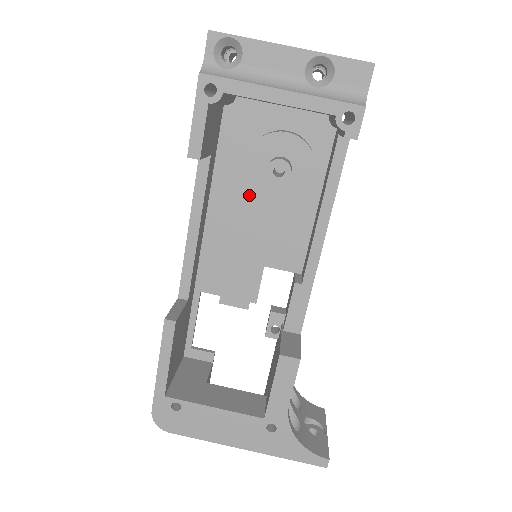
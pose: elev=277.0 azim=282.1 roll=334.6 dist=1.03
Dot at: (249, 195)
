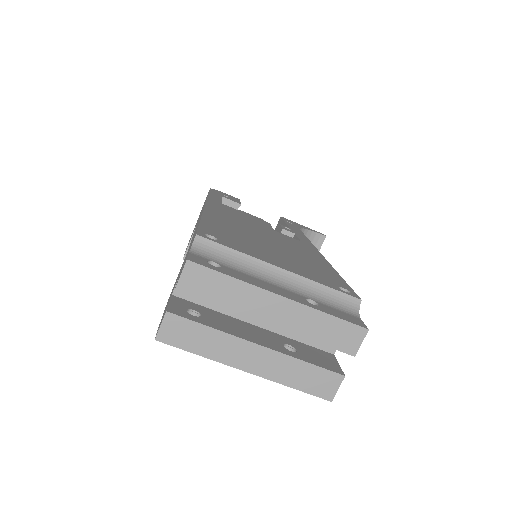
Dot at: occluded
